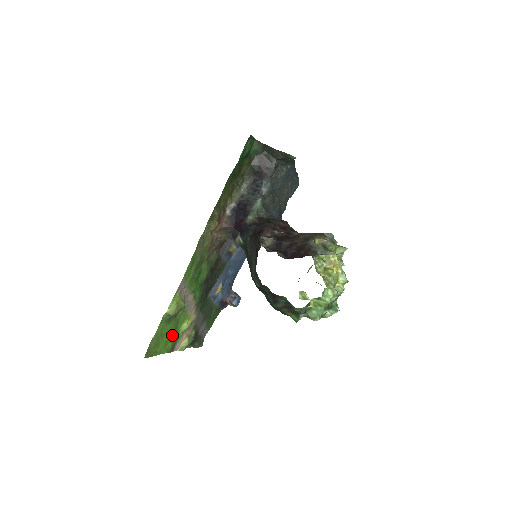
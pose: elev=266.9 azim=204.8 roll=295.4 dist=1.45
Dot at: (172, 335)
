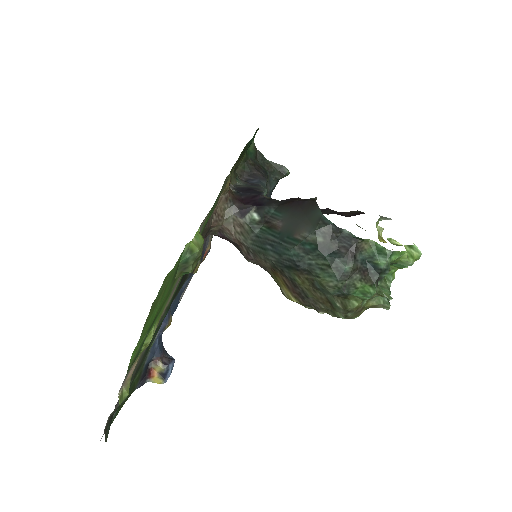
Dot at: (150, 325)
